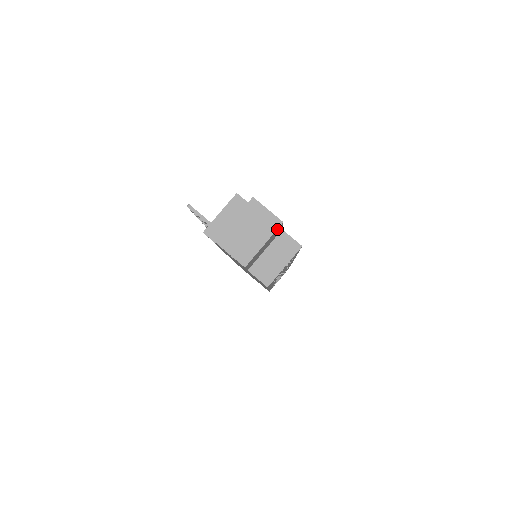
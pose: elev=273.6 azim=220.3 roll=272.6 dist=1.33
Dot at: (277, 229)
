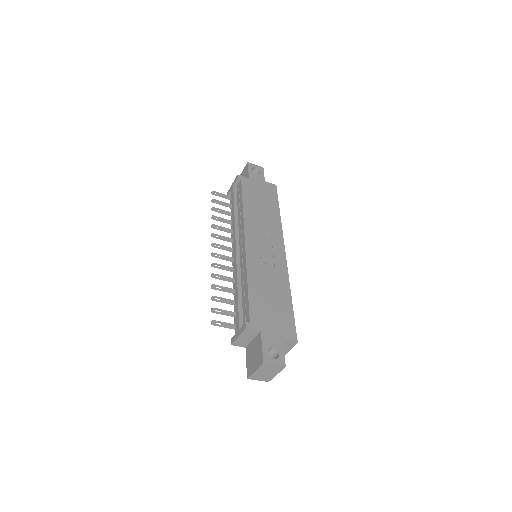
Dot at: (283, 368)
